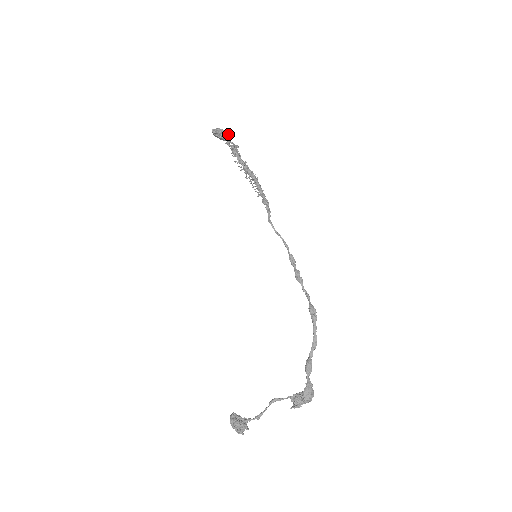
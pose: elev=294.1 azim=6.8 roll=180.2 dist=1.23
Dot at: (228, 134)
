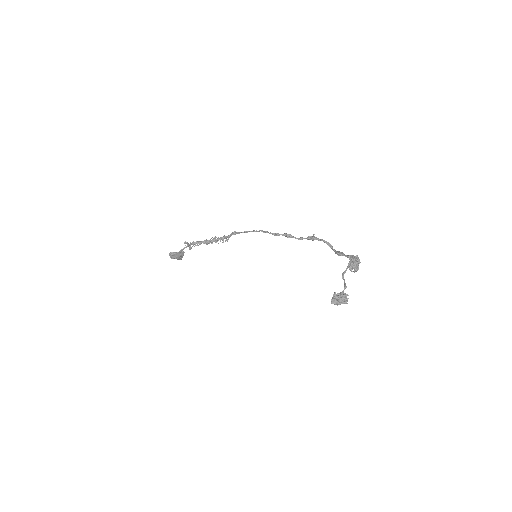
Dot at: occluded
